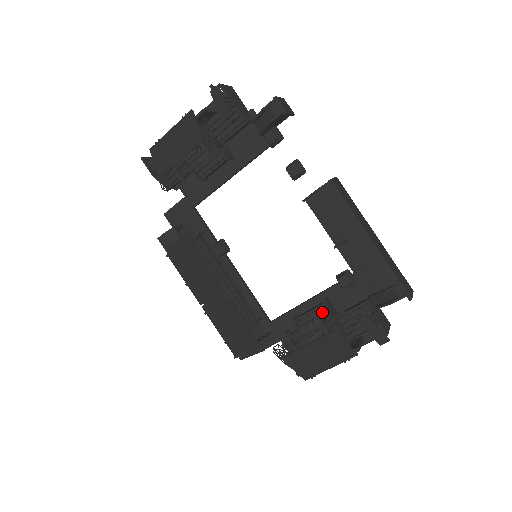
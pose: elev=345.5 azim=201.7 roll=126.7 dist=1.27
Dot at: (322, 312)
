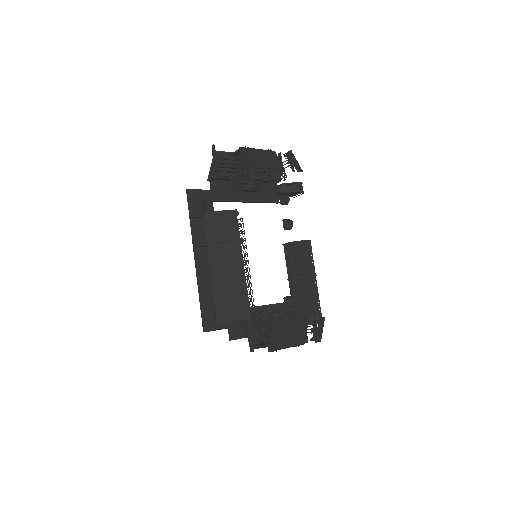
Dot at: occluded
